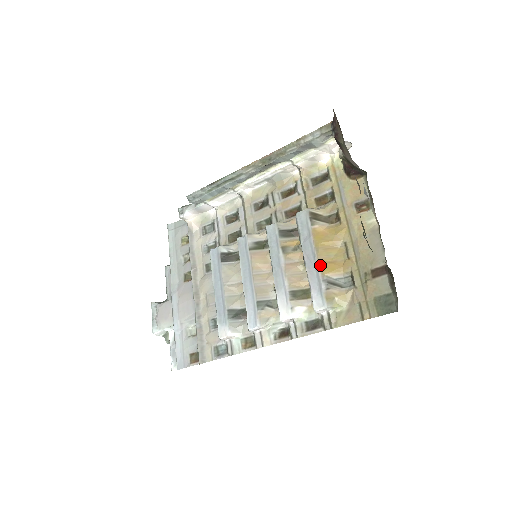
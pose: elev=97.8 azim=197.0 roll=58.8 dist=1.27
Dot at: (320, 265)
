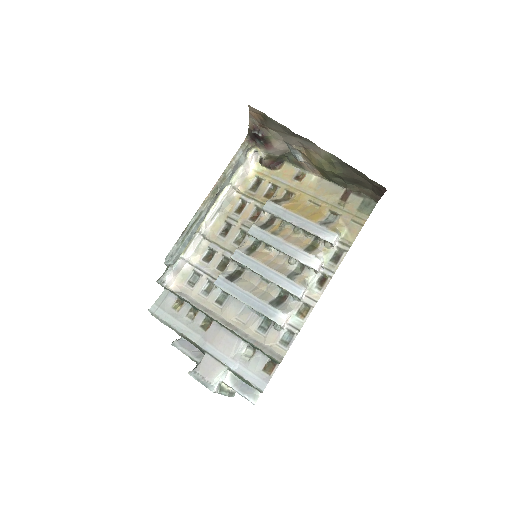
Dot at: (309, 219)
